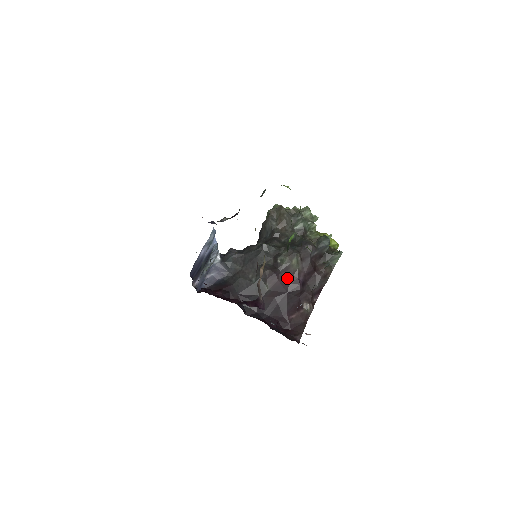
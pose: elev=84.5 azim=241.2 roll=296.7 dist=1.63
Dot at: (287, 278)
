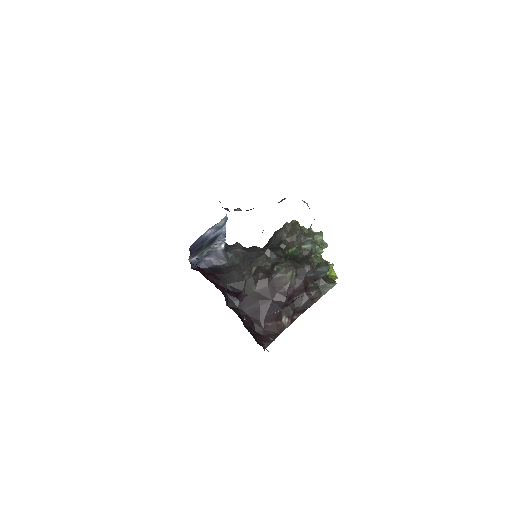
Dot at: (277, 287)
